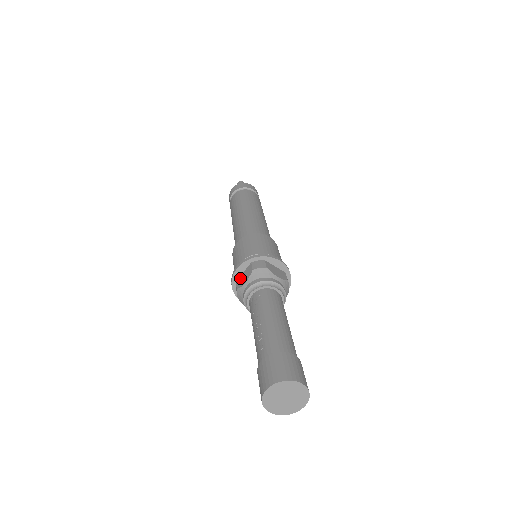
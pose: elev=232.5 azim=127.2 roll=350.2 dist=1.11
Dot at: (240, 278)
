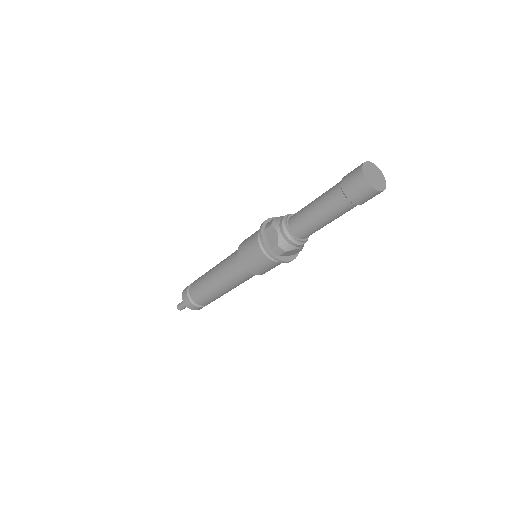
Dot at: occluded
